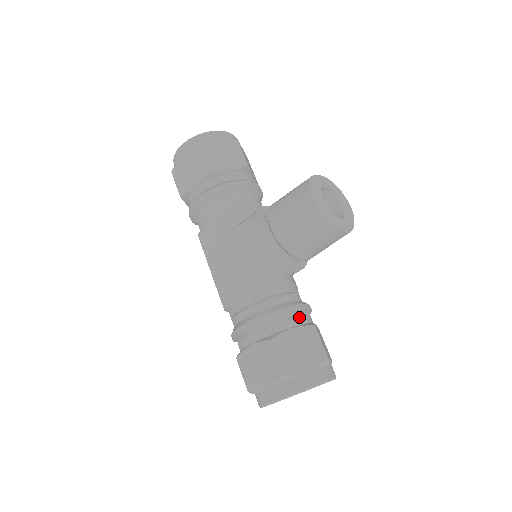
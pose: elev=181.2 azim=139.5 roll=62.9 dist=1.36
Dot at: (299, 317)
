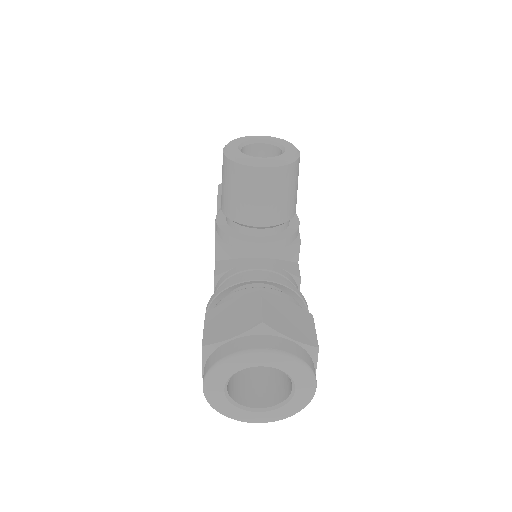
Dot at: (251, 288)
